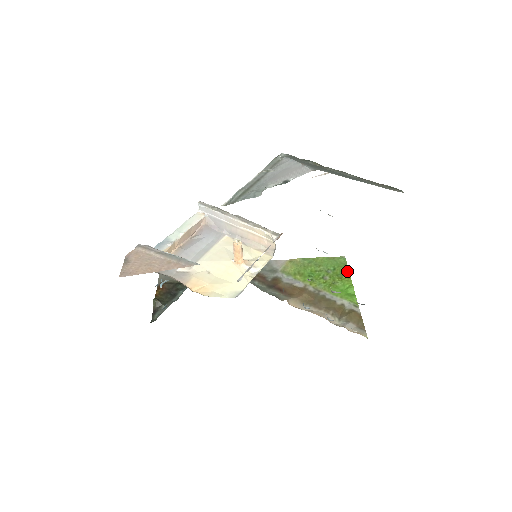
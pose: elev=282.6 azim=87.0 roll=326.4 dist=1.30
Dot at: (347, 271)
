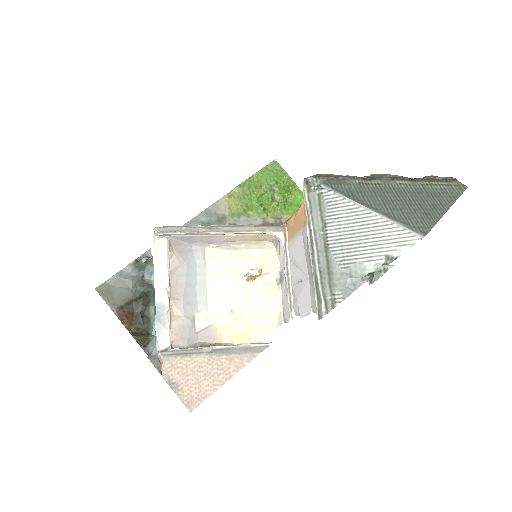
Dot at: (289, 179)
